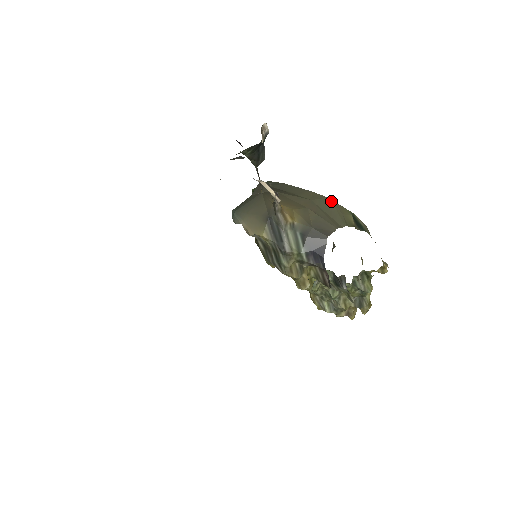
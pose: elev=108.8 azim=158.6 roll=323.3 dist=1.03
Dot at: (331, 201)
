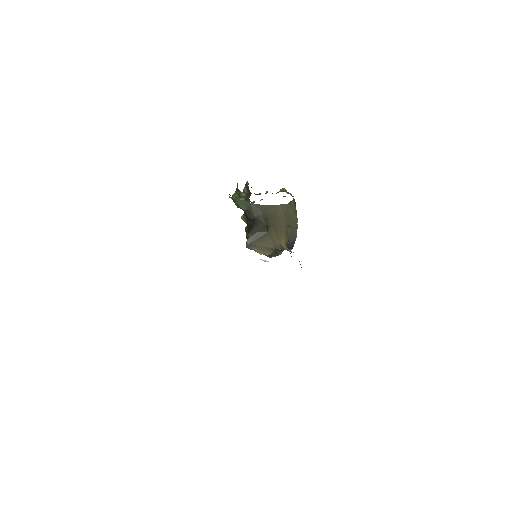
Dot at: (289, 205)
